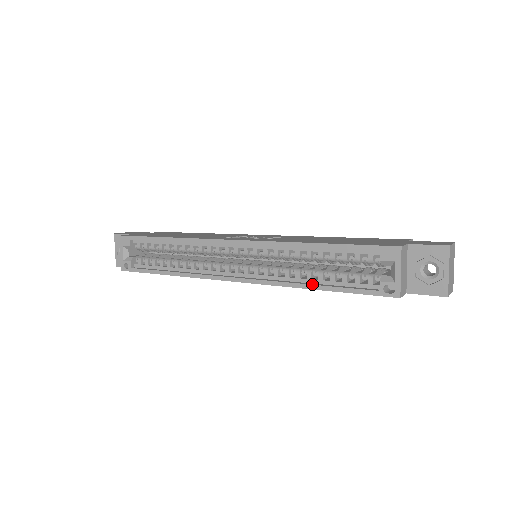
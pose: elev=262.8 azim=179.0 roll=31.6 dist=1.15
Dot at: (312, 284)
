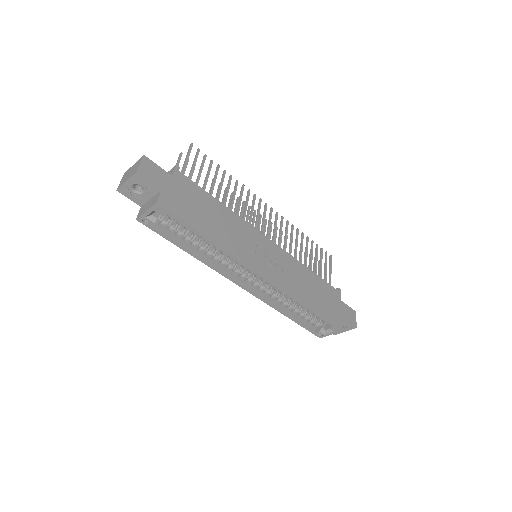
Dot at: (287, 314)
